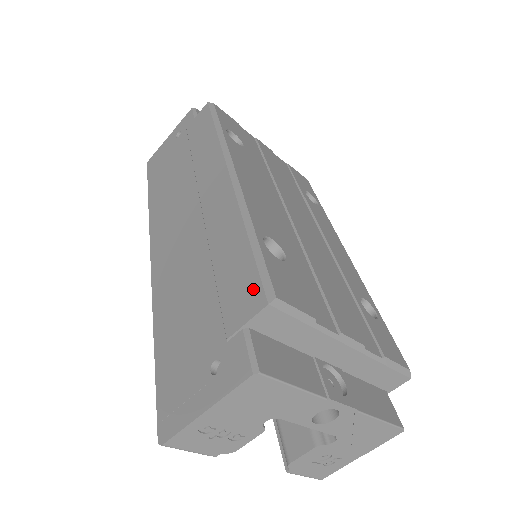
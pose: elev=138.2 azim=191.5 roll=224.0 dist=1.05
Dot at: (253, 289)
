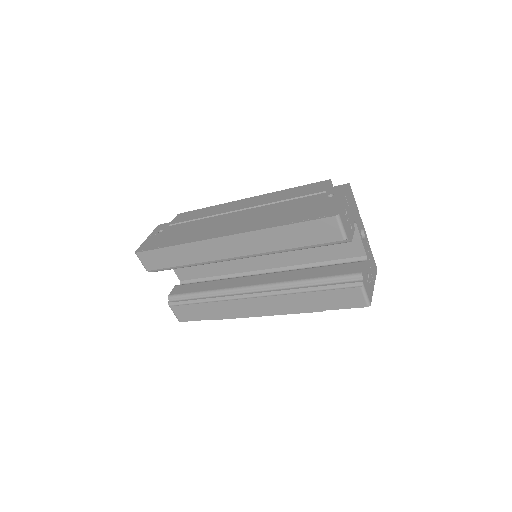
Dot at: (318, 184)
